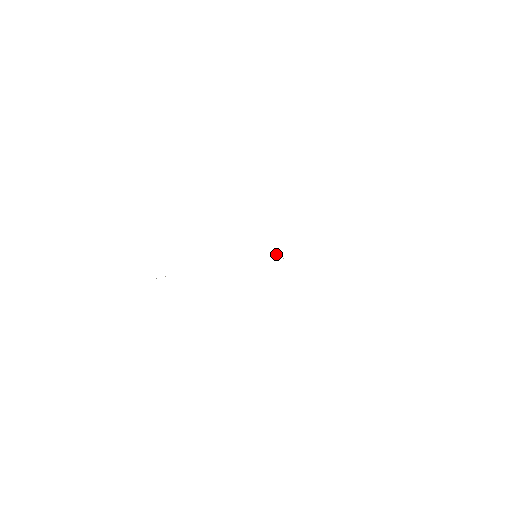
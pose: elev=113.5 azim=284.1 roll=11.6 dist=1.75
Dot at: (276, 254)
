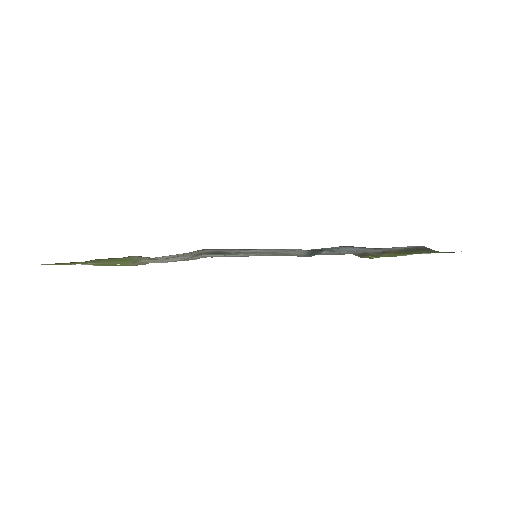
Dot at: occluded
